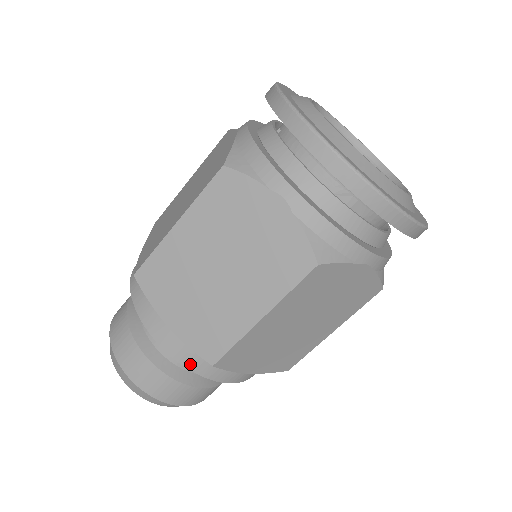
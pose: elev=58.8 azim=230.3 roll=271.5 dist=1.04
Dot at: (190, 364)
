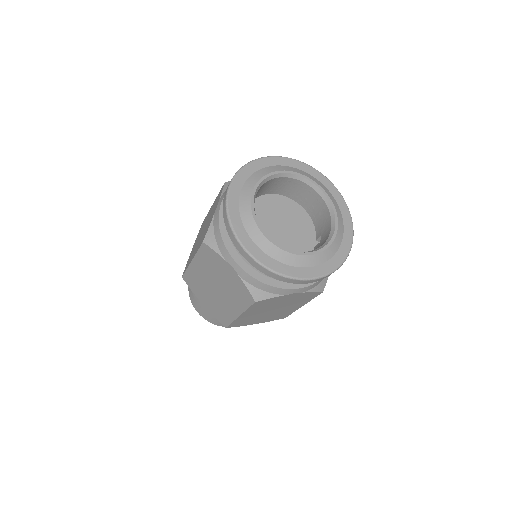
Dot at: occluded
